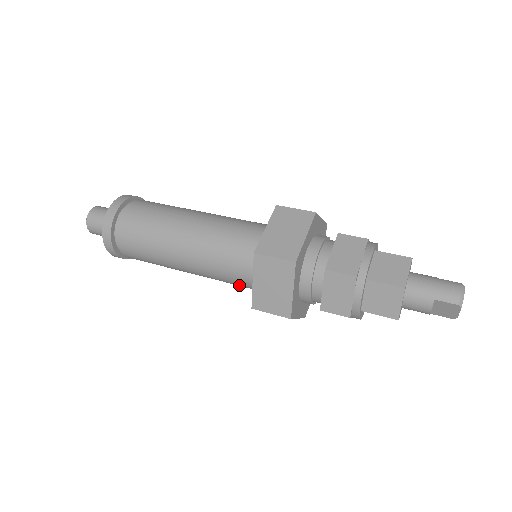
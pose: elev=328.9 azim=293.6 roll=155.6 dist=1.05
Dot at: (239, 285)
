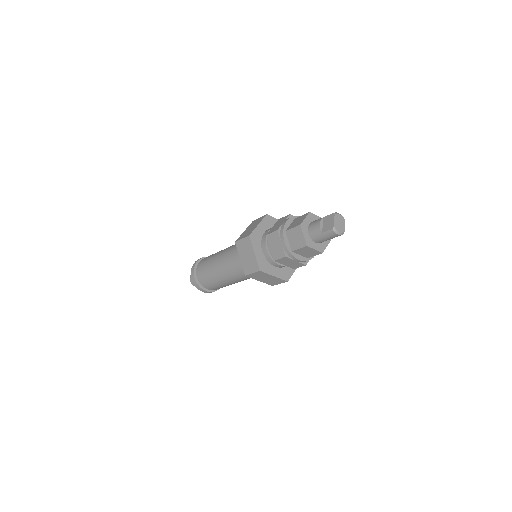
Dot at: (238, 257)
